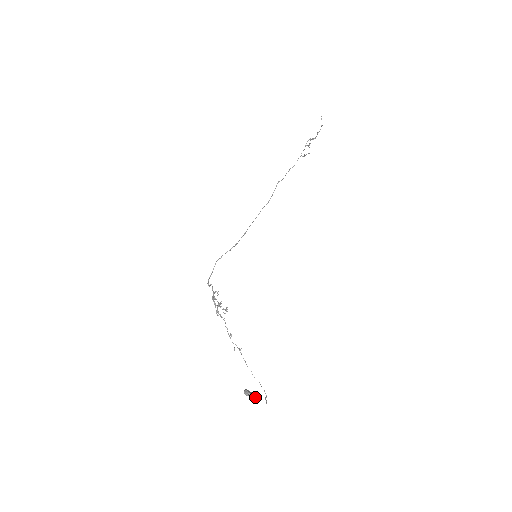
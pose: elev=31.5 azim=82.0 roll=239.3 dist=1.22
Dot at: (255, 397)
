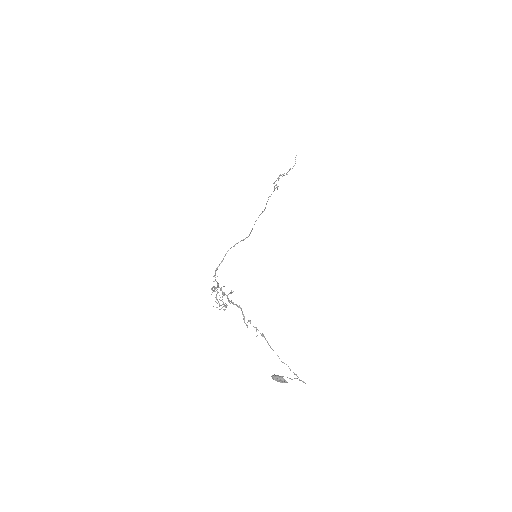
Dot at: (286, 381)
